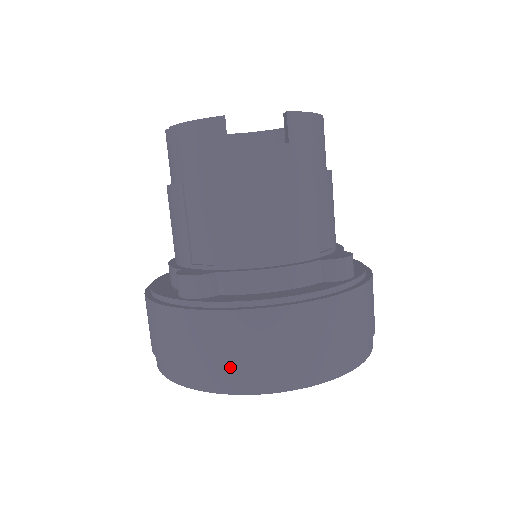
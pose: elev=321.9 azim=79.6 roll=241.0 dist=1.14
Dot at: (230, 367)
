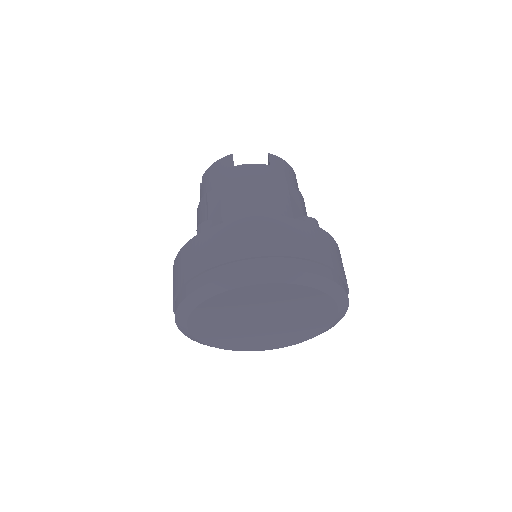
Dot at: (227, 256)
